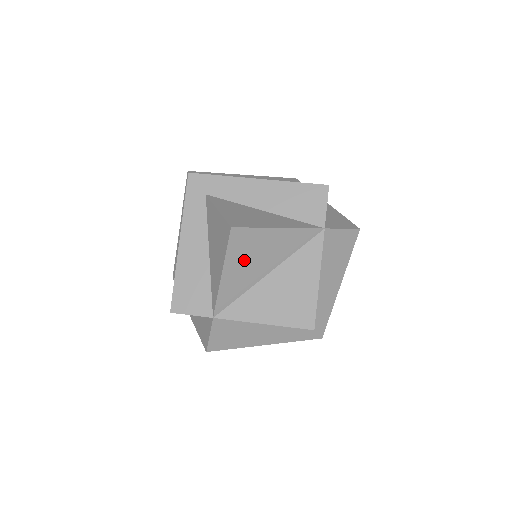
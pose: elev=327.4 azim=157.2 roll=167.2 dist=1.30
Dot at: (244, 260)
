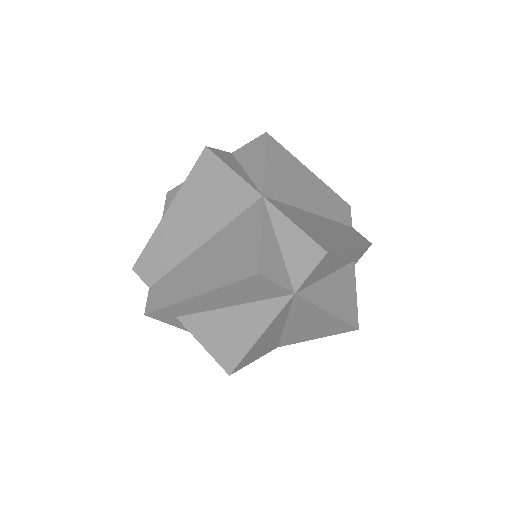
Dot at: (259, 350)
